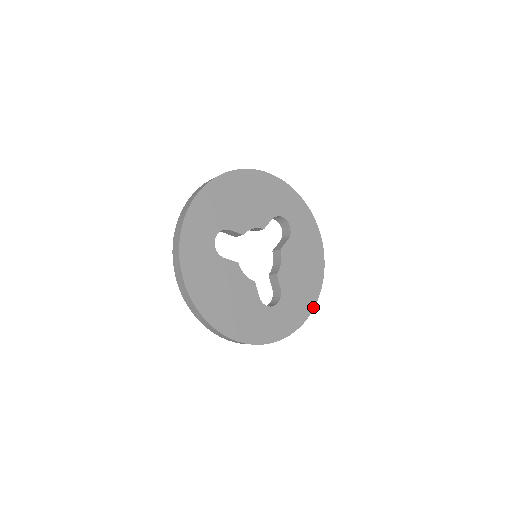
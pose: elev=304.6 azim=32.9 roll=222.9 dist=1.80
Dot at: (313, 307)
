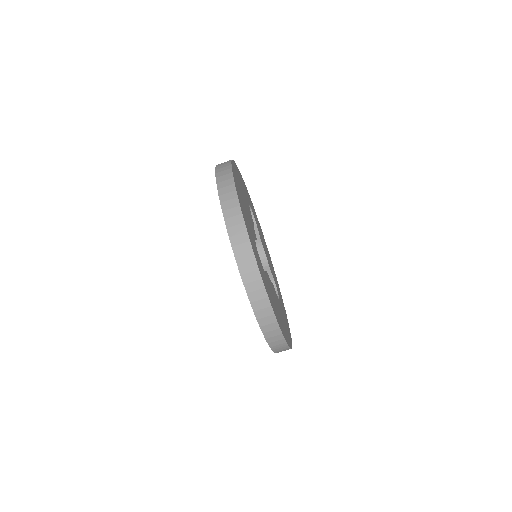
Dot at: (277, 281)
